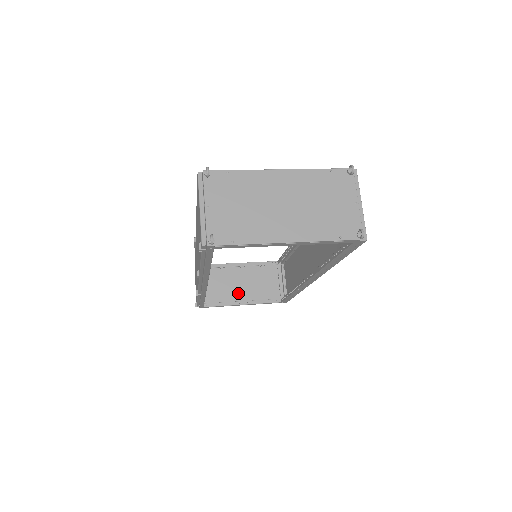
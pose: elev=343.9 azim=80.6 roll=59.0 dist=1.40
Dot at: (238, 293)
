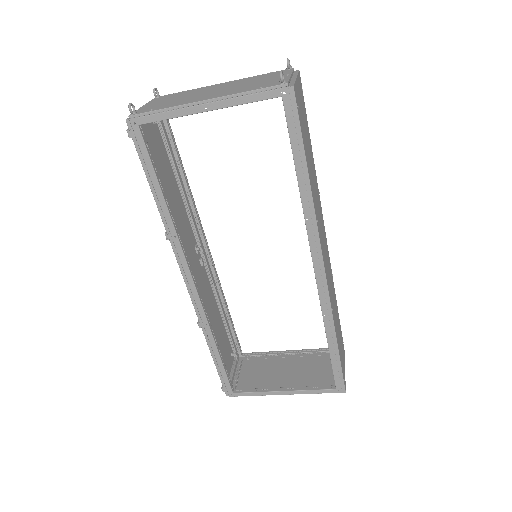
Dot at: (281, 382)
